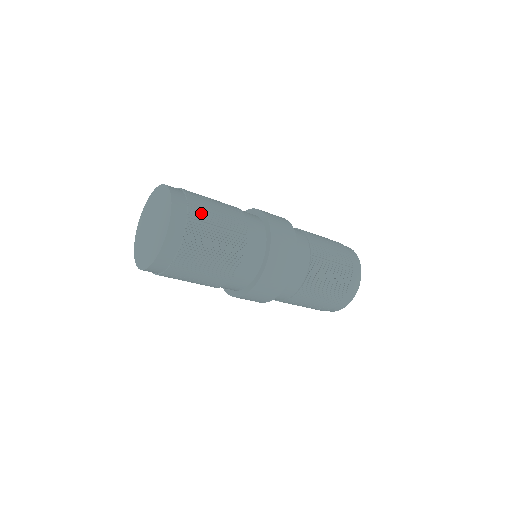
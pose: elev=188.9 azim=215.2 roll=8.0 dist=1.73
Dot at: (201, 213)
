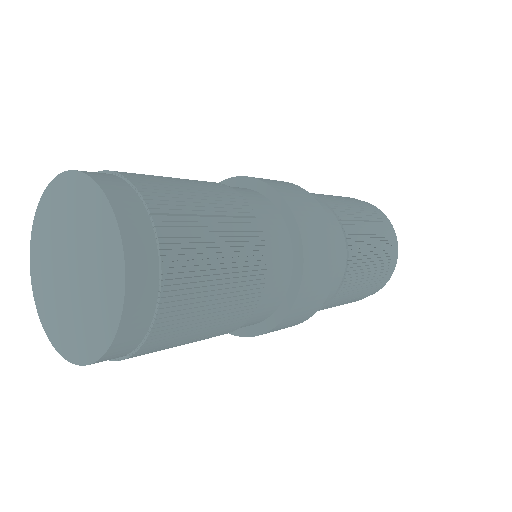
Dot at: (169, 199)
